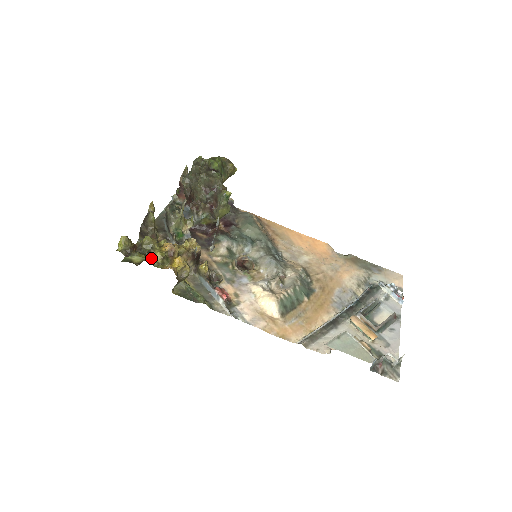
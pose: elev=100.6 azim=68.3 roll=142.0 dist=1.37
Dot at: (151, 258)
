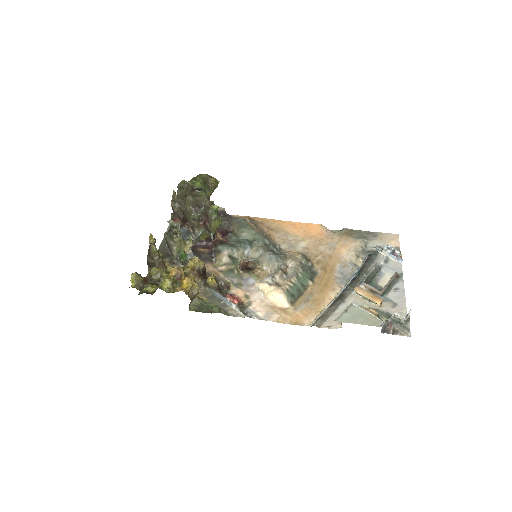
Dot at: (162, 286)
